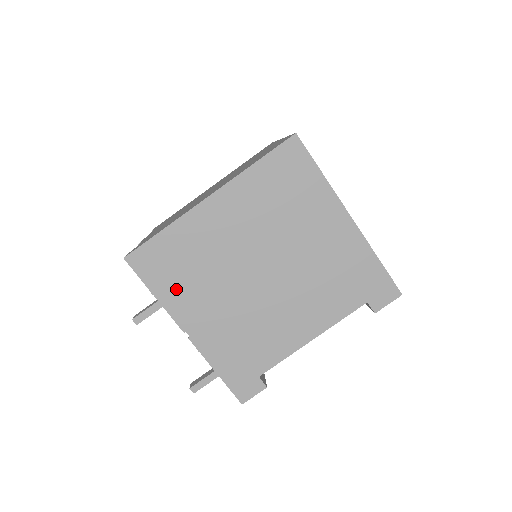
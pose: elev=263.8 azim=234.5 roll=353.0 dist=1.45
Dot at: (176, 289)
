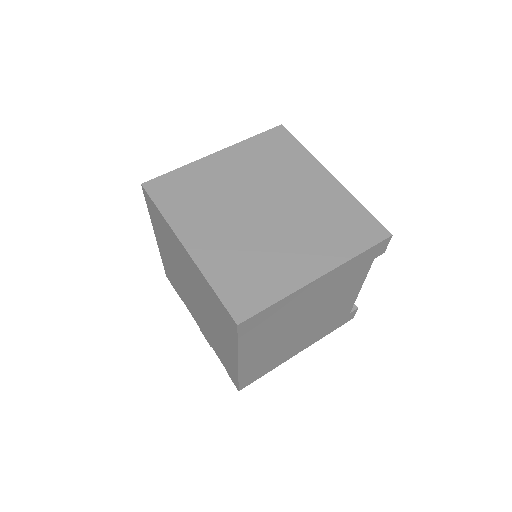
Dot at: (274, 364)
